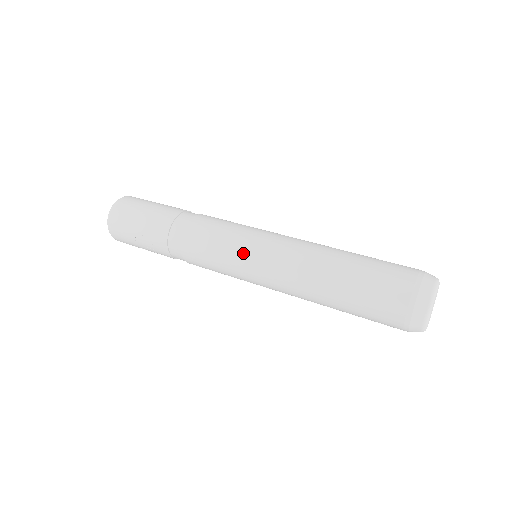
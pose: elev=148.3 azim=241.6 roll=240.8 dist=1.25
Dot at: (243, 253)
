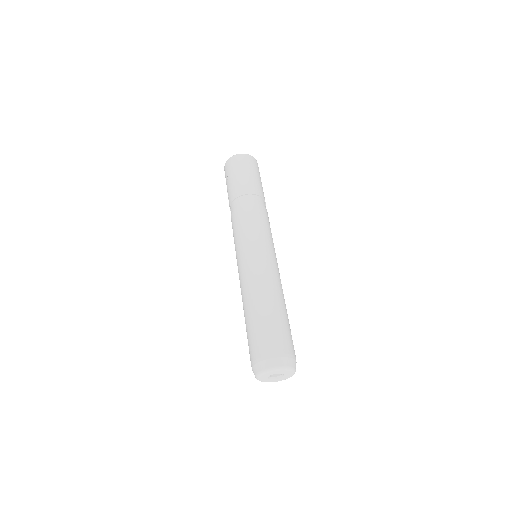
Dot at: (245, 247)
